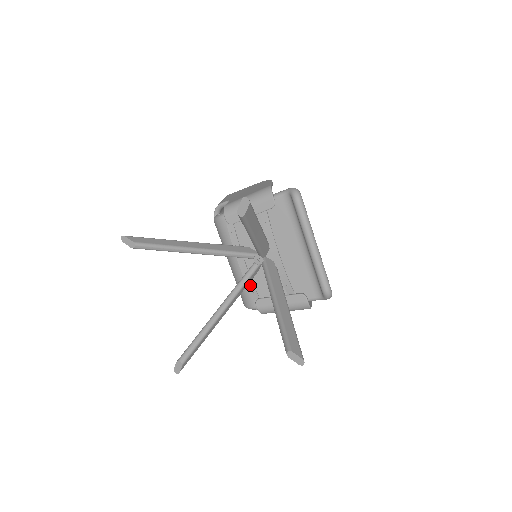
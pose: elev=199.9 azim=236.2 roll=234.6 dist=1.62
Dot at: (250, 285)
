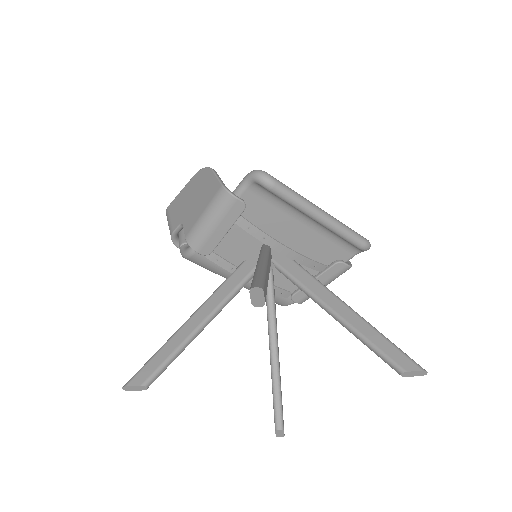
Dot at: occluded
